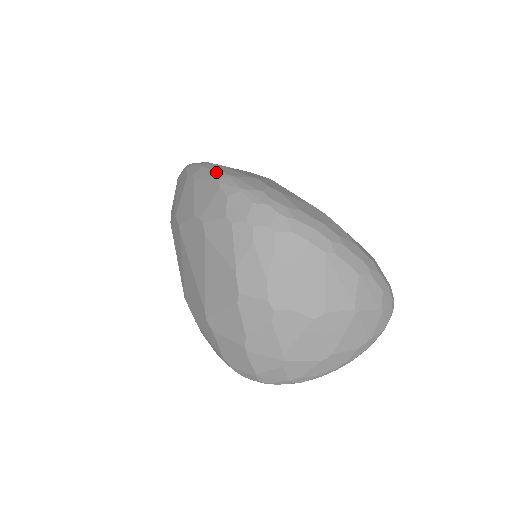
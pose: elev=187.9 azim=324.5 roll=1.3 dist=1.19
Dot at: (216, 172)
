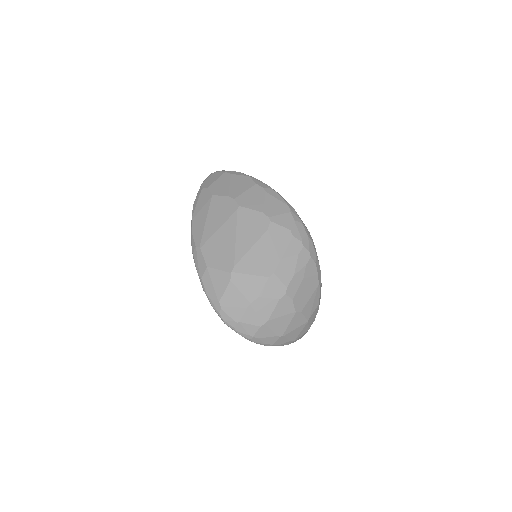
Dot at: (286, 201)
